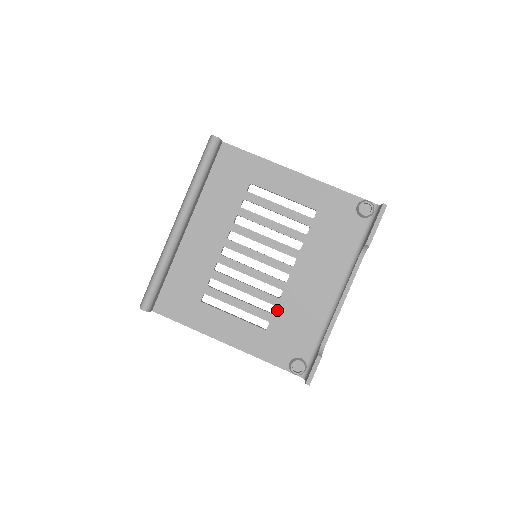
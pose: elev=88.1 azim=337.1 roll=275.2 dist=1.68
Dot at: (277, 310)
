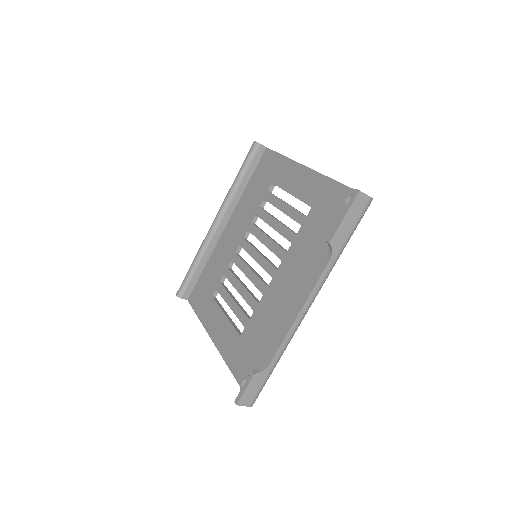
Dot at: (253, 316)
